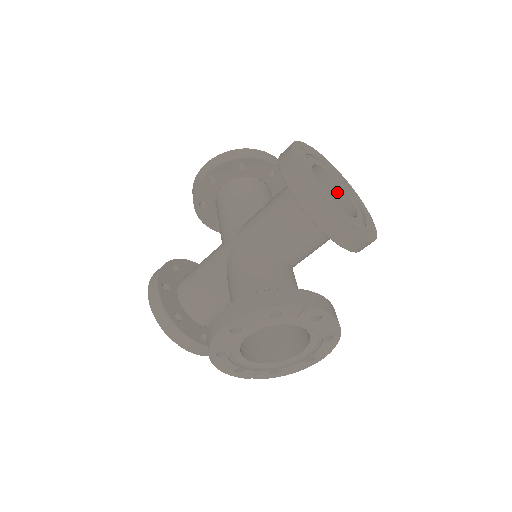
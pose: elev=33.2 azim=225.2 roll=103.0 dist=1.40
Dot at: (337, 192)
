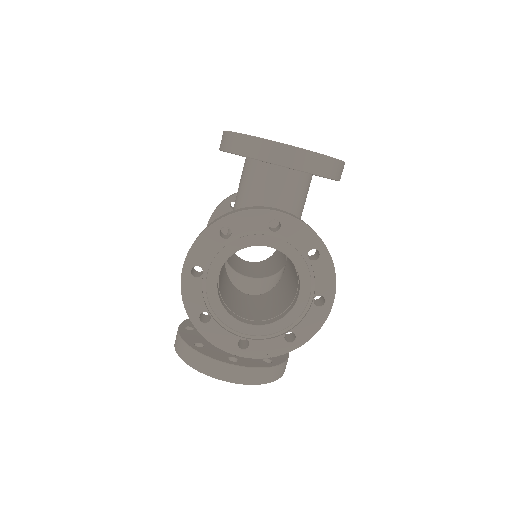
Dot at: occluded
